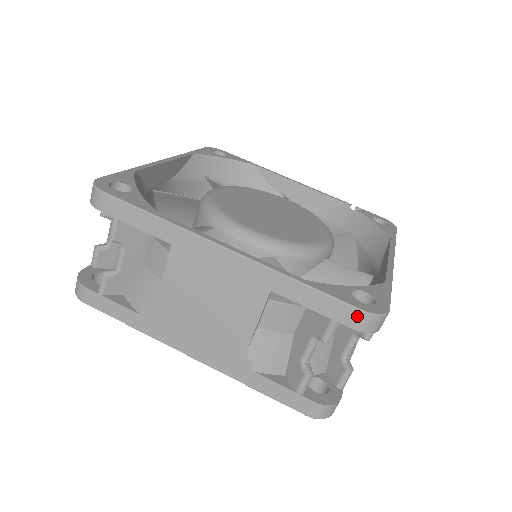
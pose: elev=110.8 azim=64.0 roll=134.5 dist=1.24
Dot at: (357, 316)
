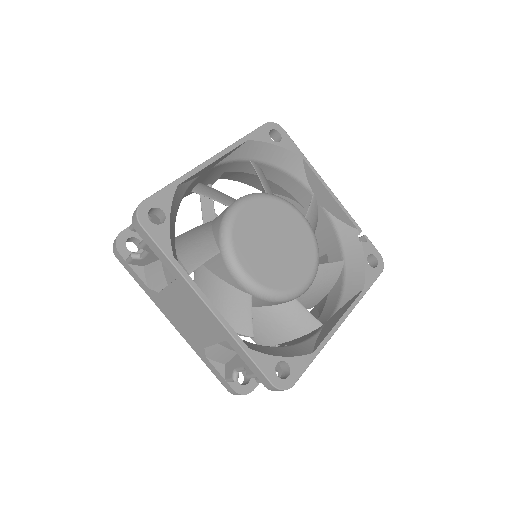
Dot at: (268, 384)
